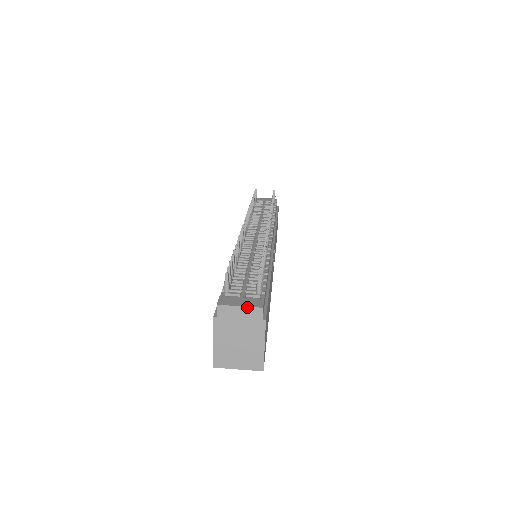
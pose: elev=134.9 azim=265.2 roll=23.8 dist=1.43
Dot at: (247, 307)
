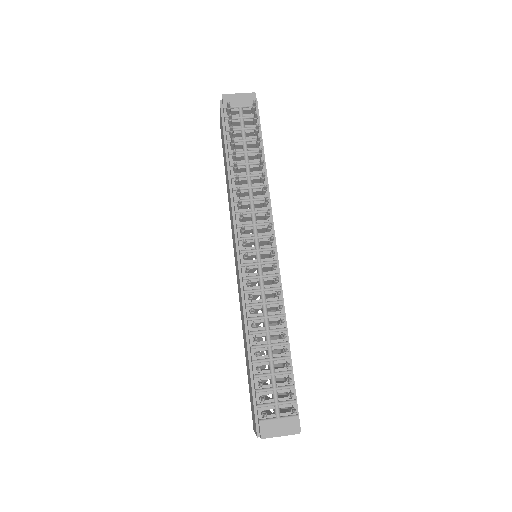
Dot at: (287, 435)
